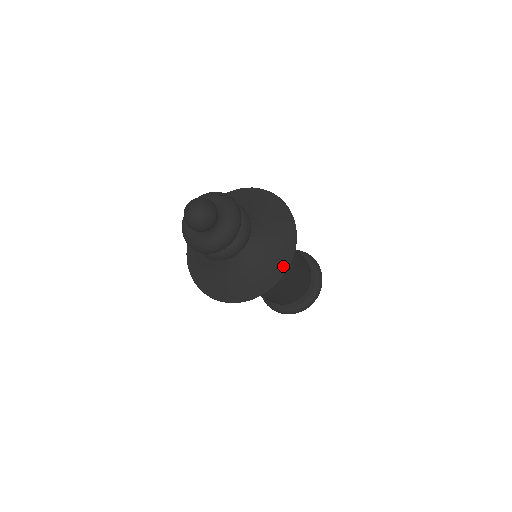
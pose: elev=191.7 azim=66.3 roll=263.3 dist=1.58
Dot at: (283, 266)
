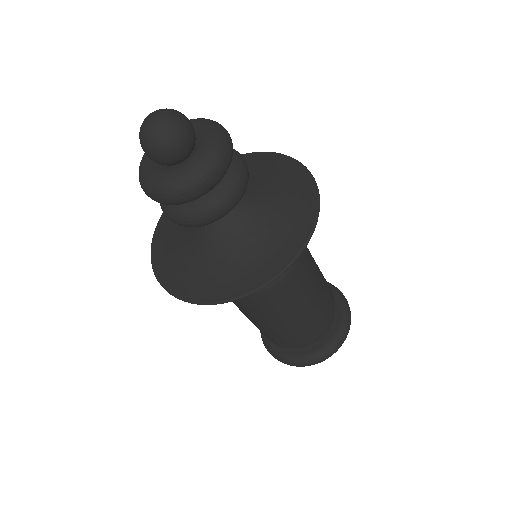
Dot at: (238, 290)
